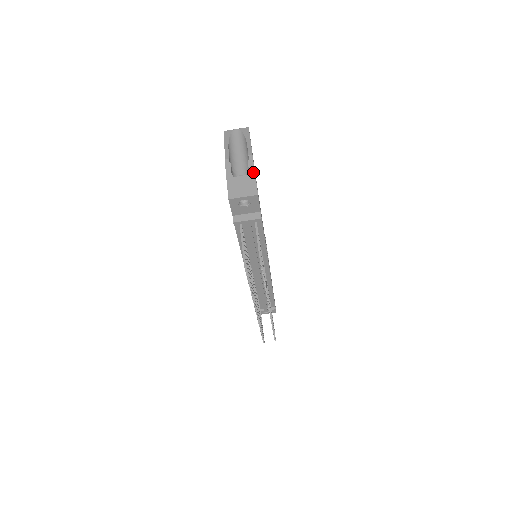
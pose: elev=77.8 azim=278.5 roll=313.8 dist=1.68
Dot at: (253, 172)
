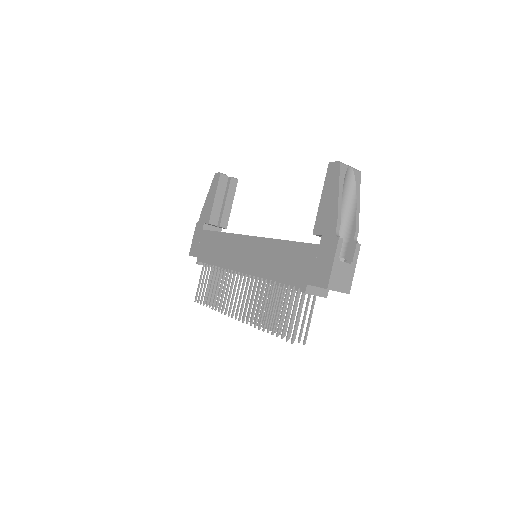
Dot at: (356, 263)
